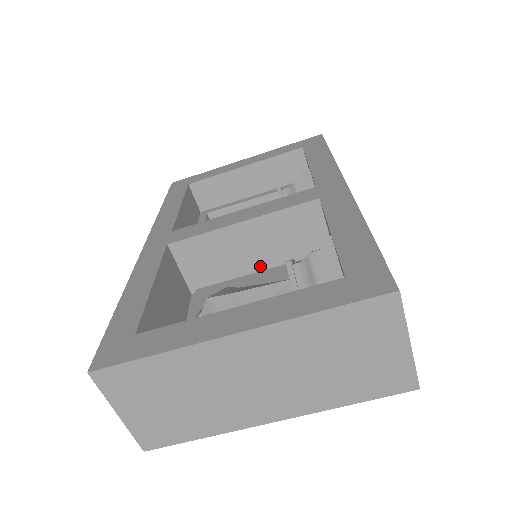
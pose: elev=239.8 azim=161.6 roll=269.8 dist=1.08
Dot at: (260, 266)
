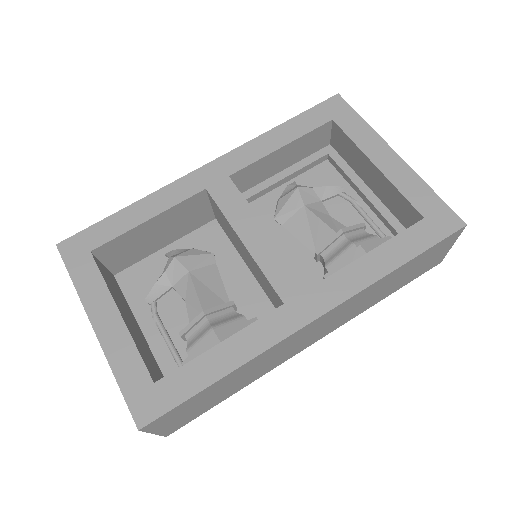
Dot at: (249, 265)
